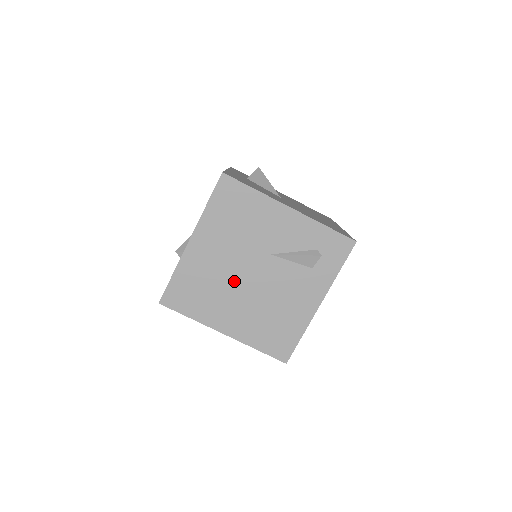
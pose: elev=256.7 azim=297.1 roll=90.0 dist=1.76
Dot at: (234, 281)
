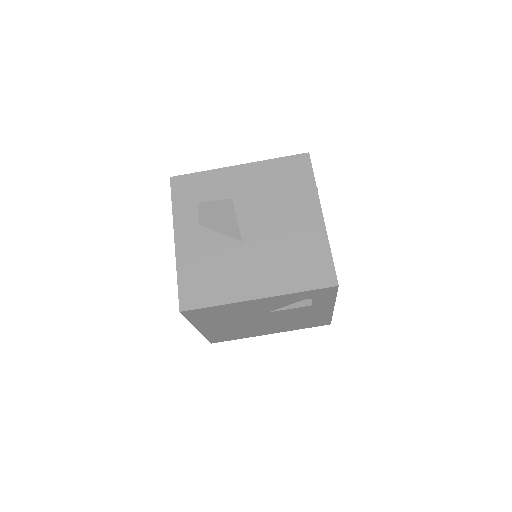
Dot at: (253, 325)
